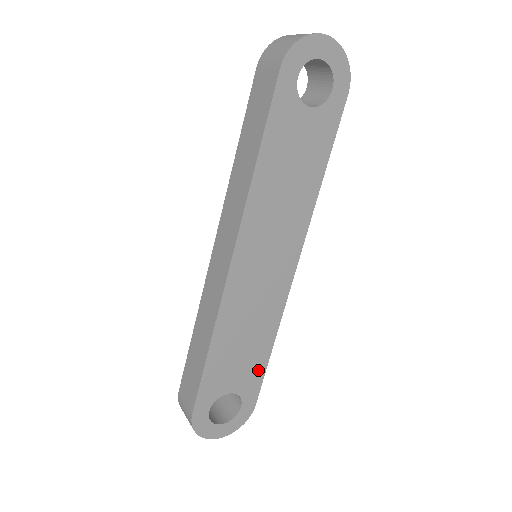
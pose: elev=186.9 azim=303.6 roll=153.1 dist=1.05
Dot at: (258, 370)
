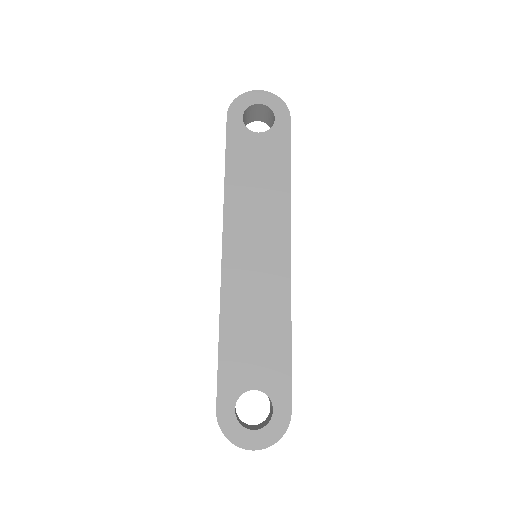
Dot at: (281, 365)
